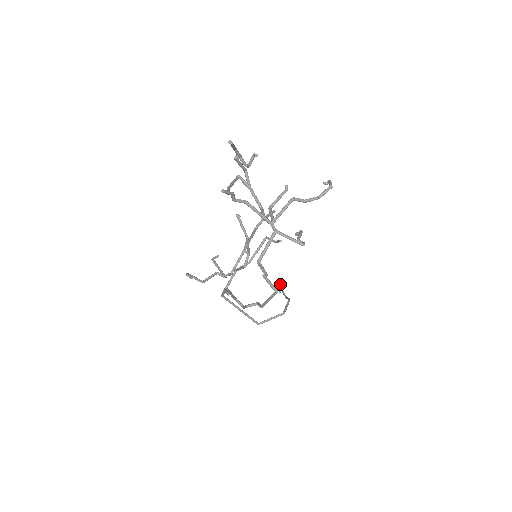
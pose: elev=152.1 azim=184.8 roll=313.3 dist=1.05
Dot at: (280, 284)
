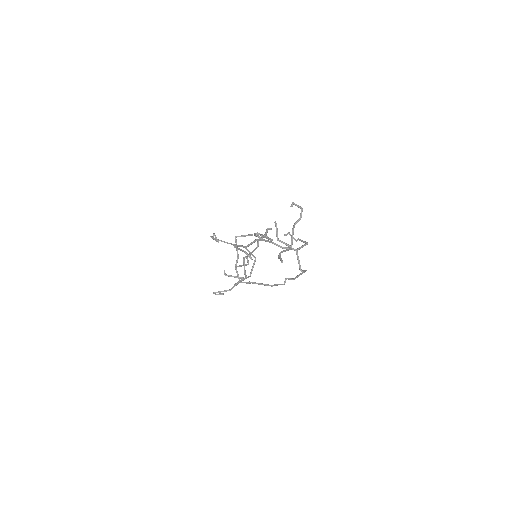
Dot at: (213, 237)
